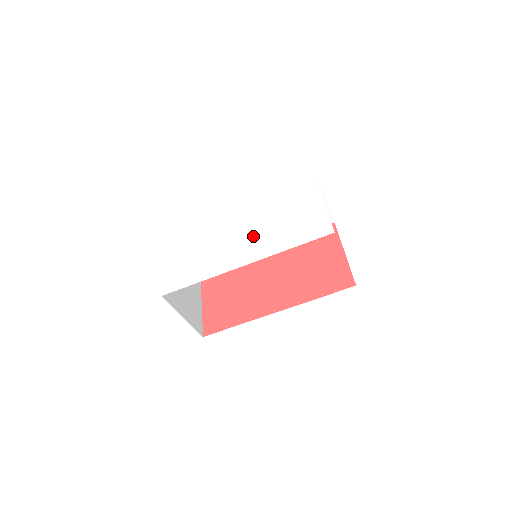
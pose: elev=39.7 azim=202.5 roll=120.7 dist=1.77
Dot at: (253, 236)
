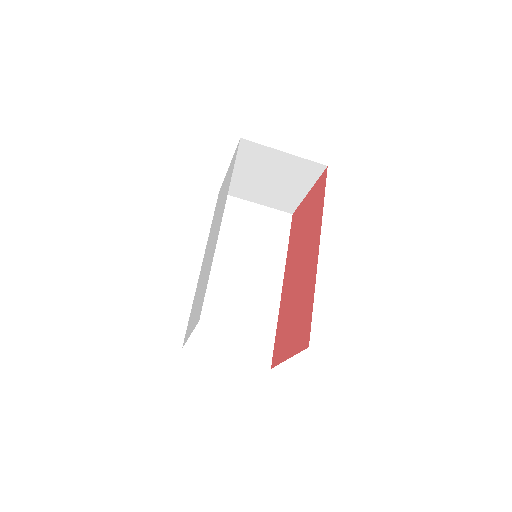
Dot at: (217, 224)
